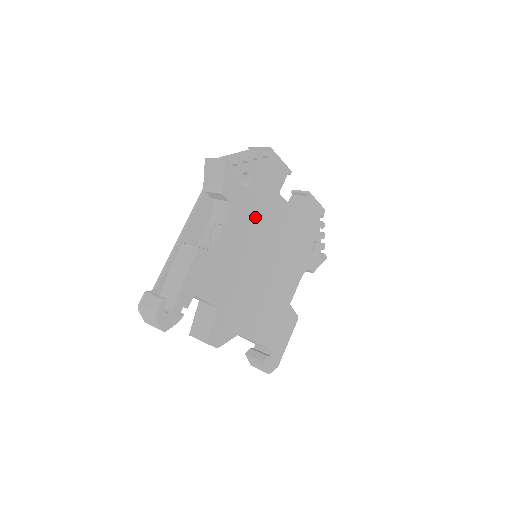
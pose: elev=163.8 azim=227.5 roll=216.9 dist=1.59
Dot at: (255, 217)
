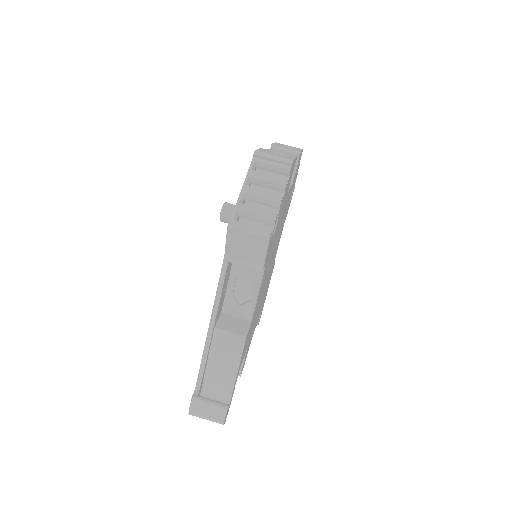
Dot at: (273, 243)
